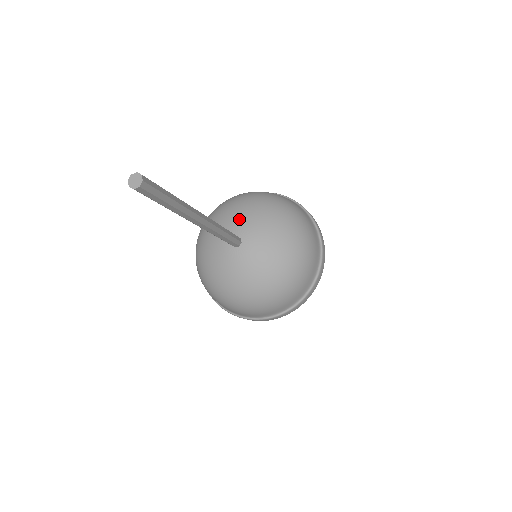
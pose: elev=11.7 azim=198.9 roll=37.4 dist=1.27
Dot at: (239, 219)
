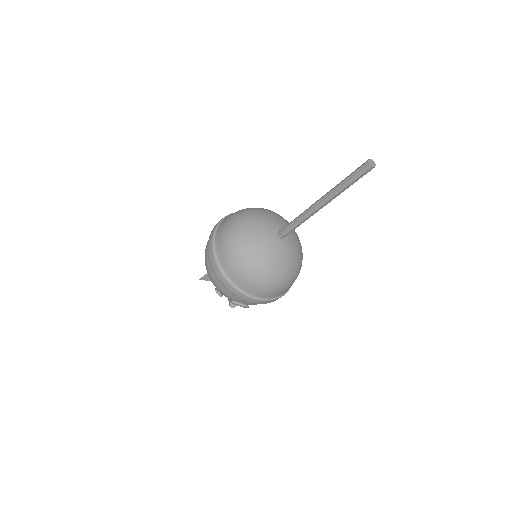
Dot at: (269, 222)
